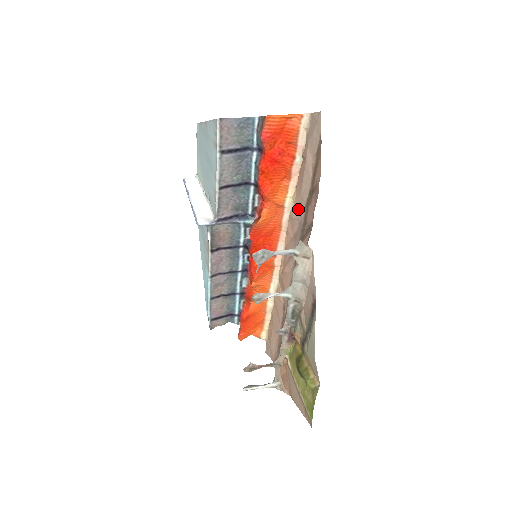
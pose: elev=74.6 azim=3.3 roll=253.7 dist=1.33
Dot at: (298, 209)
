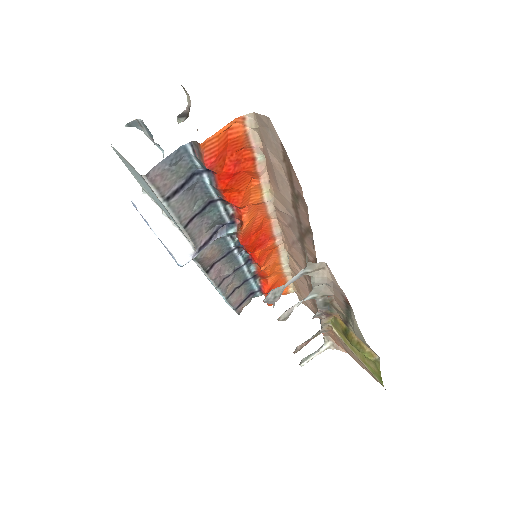
Dot at: (283, 205)
